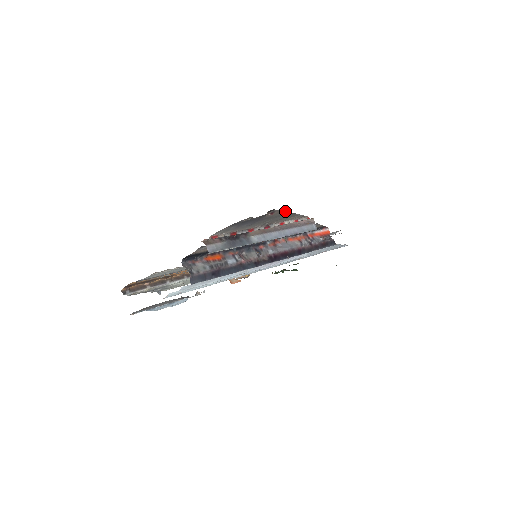
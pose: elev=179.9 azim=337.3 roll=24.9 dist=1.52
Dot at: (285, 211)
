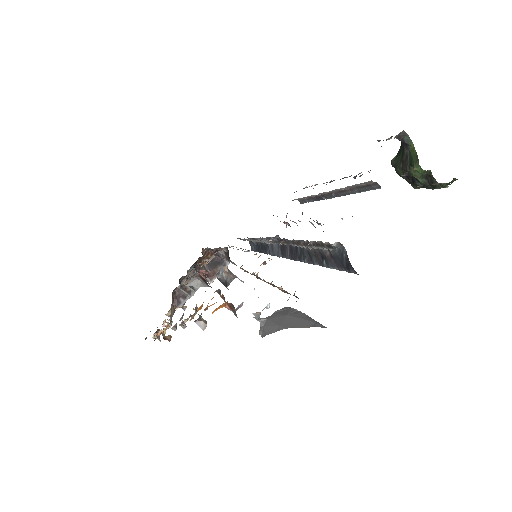
Dot at: occluded
